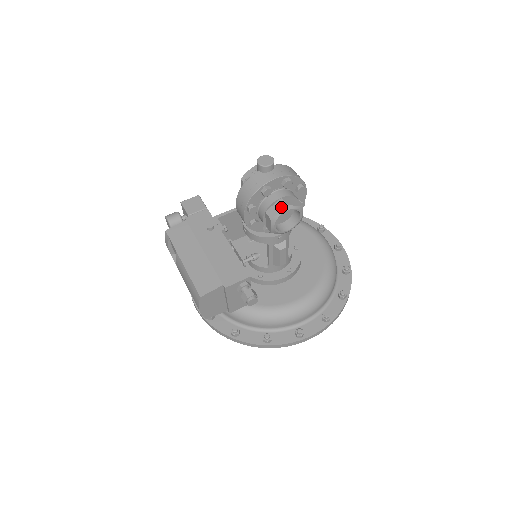
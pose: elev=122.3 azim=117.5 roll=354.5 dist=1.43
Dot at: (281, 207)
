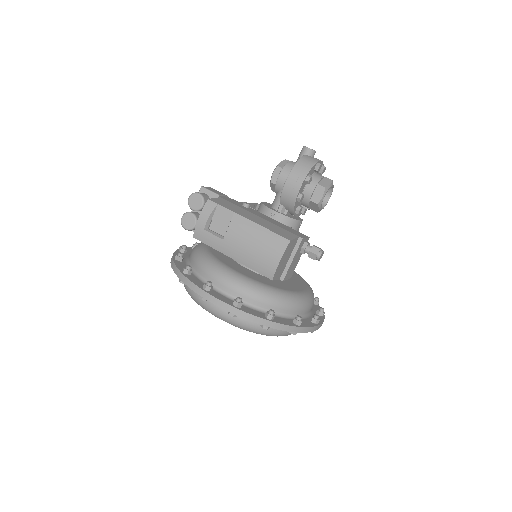
Dot at: (329, 181)
